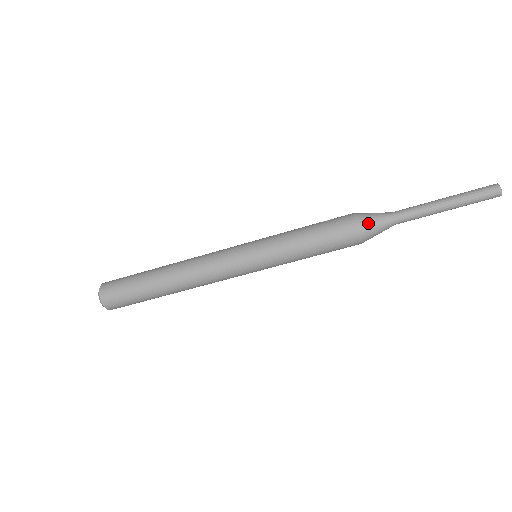
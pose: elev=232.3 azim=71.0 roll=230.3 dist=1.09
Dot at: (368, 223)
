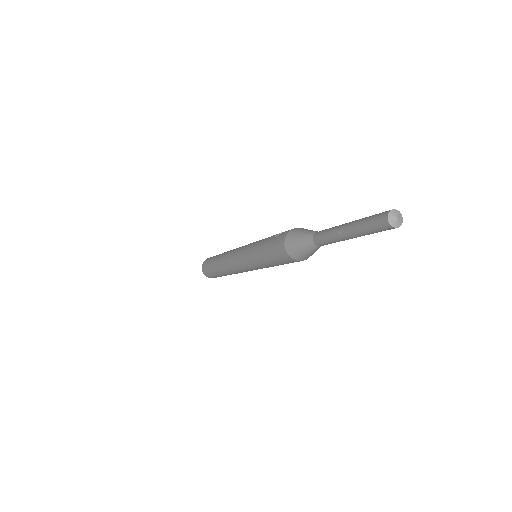
Dot at: (293, 248)
